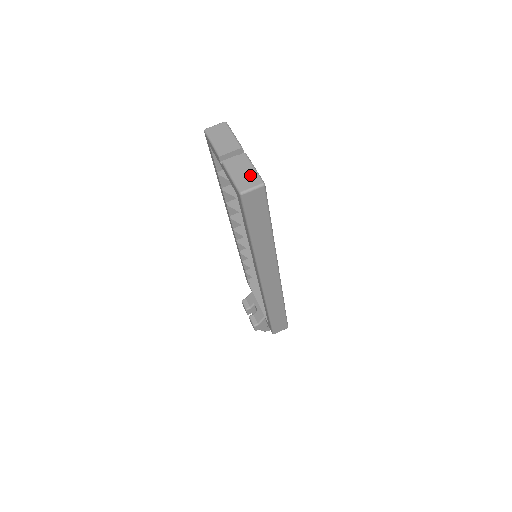
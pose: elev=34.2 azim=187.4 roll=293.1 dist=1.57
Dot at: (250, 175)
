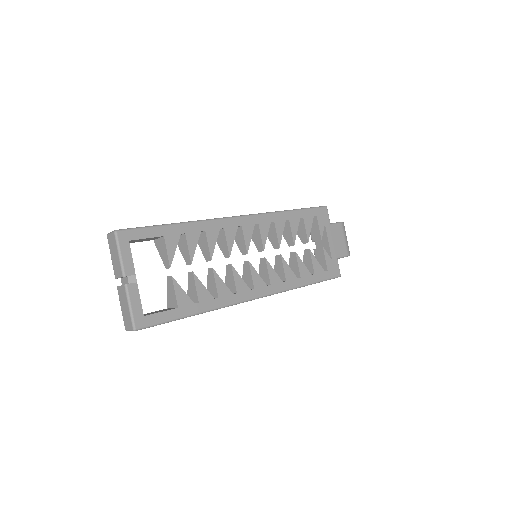
Dot at: (127, 315)
